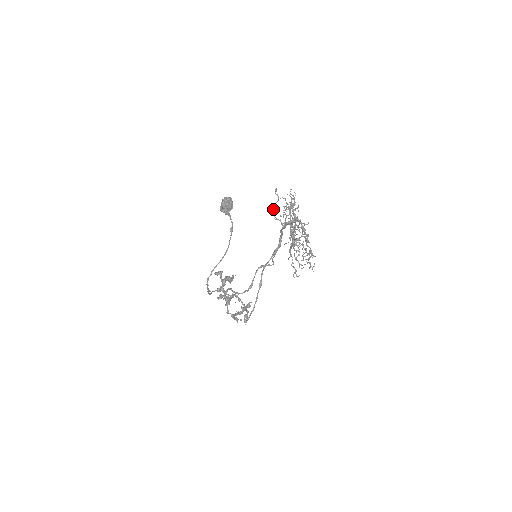
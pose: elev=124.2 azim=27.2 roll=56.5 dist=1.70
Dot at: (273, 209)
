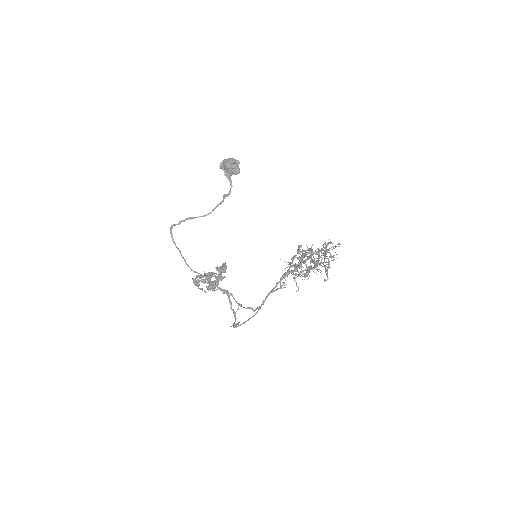
Dot at: (317, 258)
